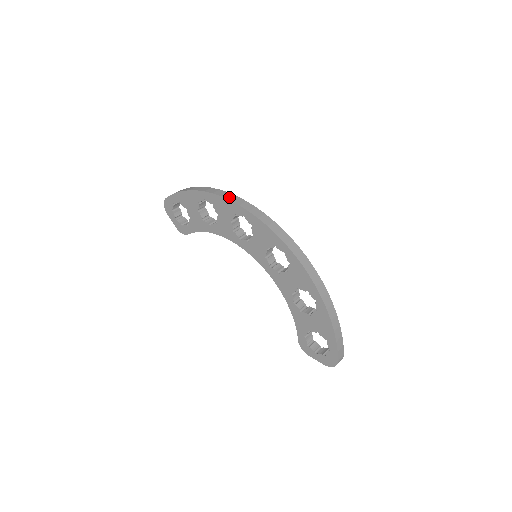
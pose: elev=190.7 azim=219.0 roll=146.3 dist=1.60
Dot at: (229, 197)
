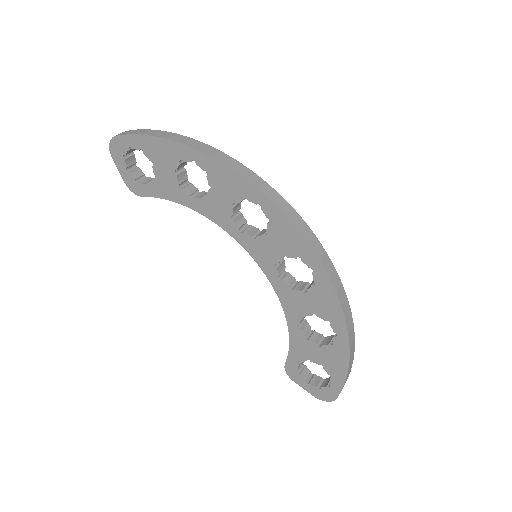
Dot at: (240, 170)
